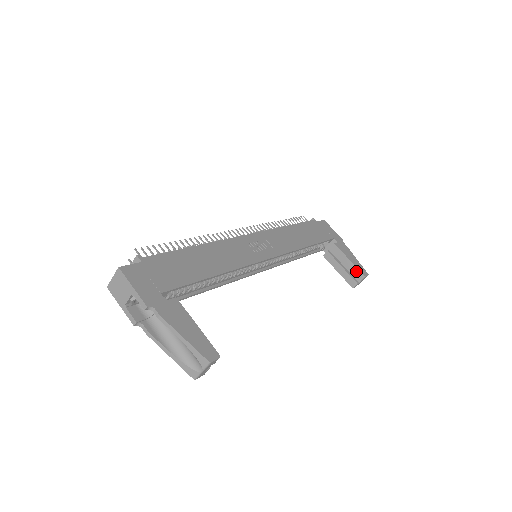
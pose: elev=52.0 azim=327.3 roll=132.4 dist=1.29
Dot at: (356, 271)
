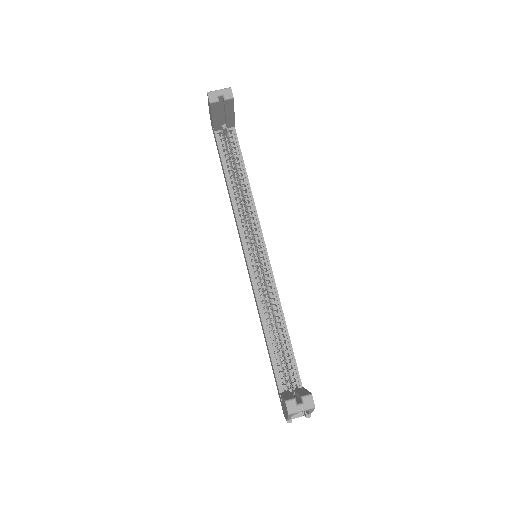
Dot at: (305, 393)
